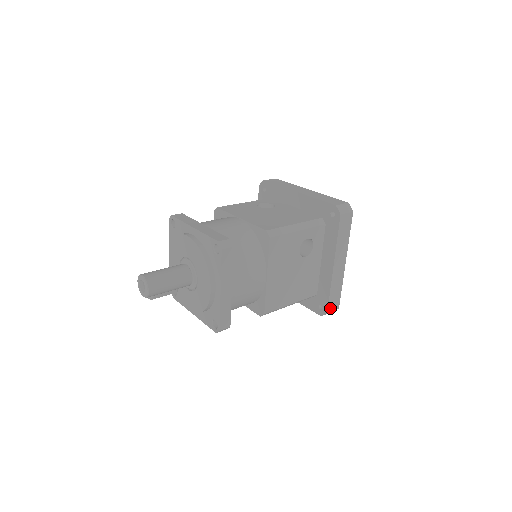
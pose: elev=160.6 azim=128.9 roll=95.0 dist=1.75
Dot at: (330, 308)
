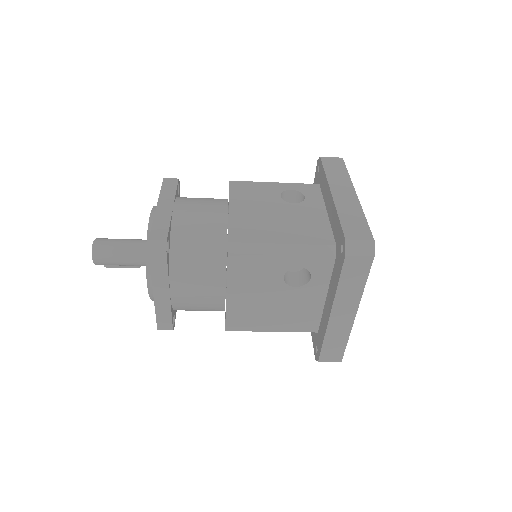
Dot at: (324, 357)
